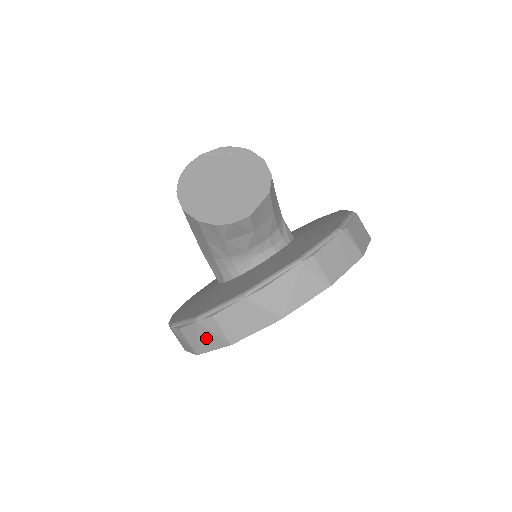
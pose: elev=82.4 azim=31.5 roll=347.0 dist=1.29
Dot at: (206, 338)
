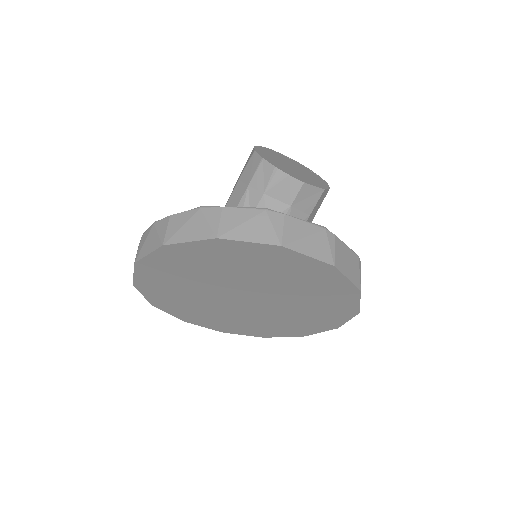
Dot at: (194, 226)
